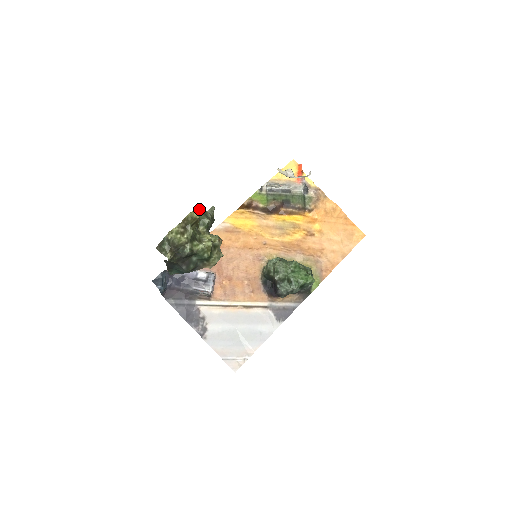
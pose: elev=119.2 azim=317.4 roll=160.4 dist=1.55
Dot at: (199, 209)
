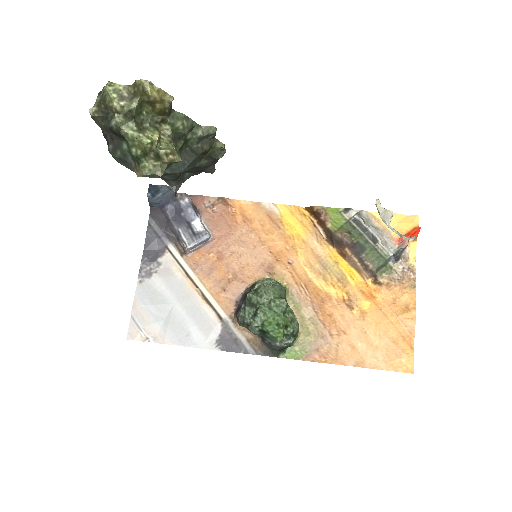
Dot at: (170, 95)
